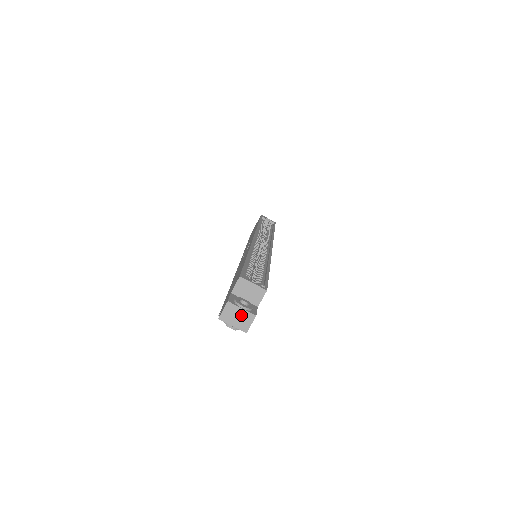
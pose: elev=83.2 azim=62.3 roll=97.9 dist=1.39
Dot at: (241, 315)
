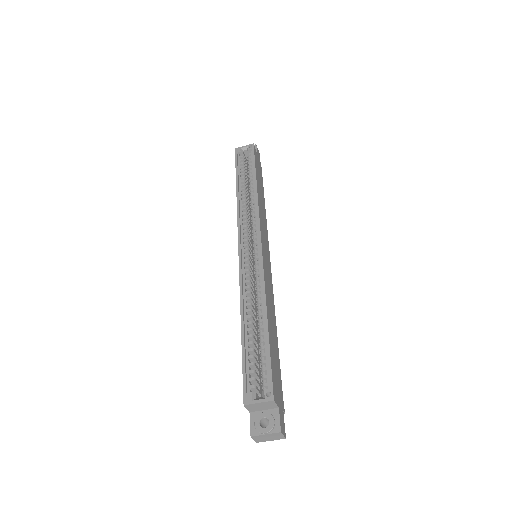
Dot at: (269, 436)
